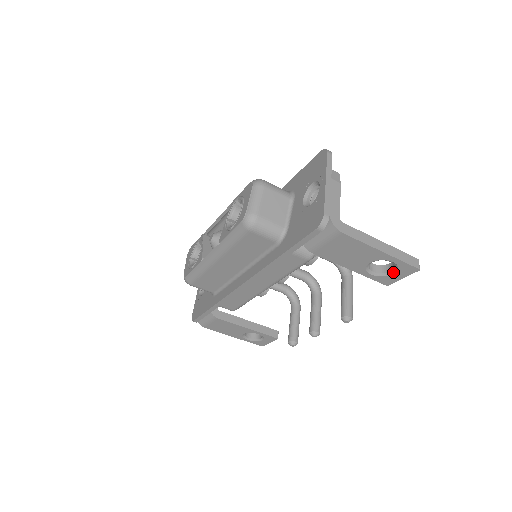
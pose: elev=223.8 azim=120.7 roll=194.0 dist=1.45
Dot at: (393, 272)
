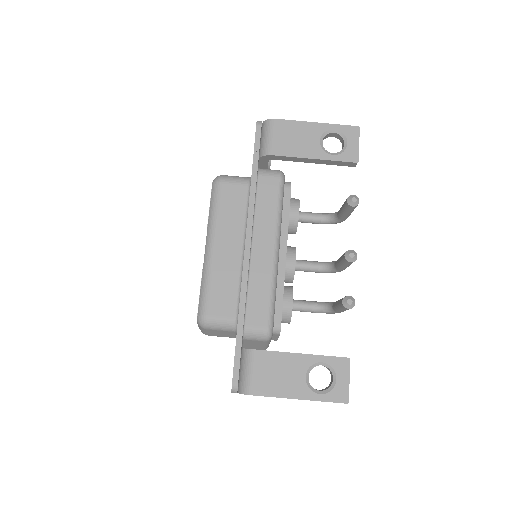
Dot at: (346, 143)
